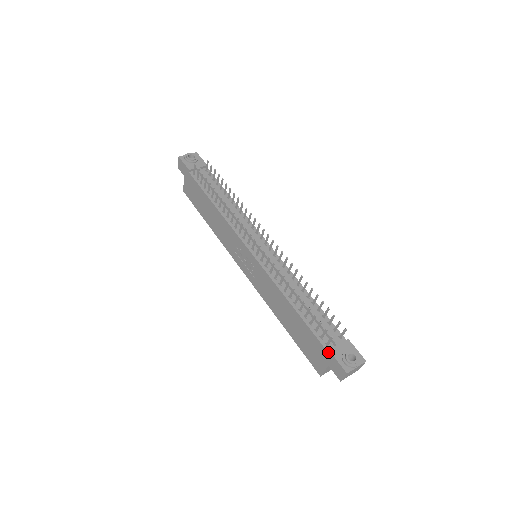
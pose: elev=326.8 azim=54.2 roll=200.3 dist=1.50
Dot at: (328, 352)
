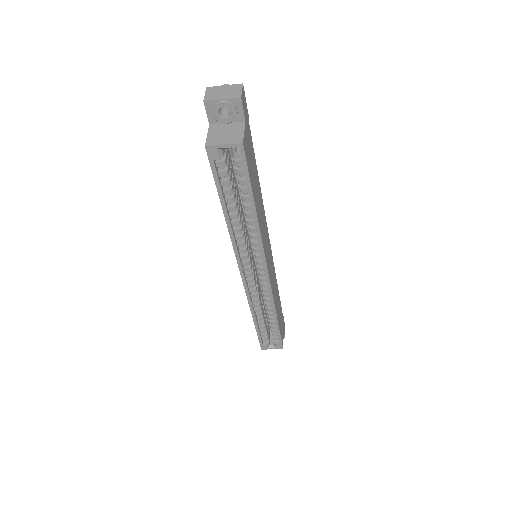
Dot at: occluded
